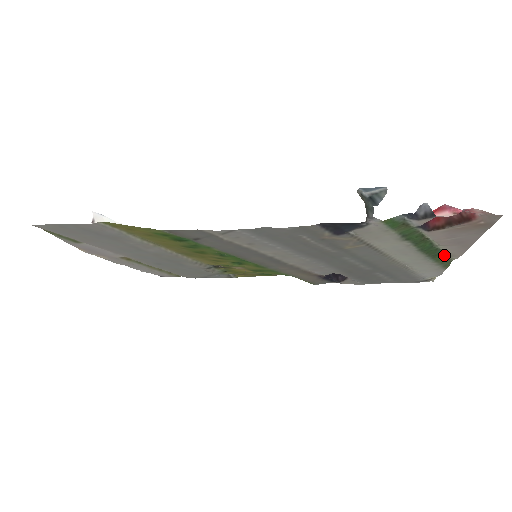
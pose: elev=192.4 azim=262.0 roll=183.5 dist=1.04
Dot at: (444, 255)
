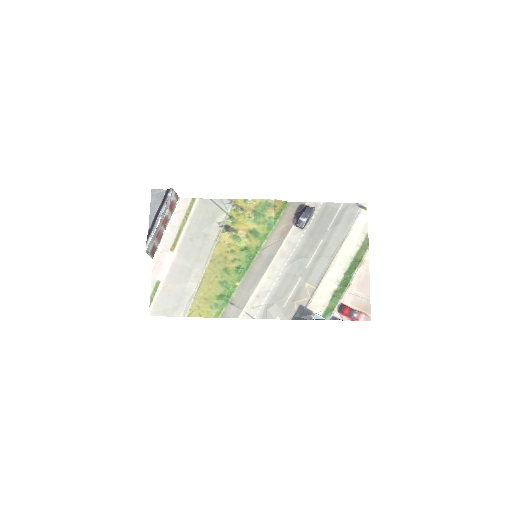
Dot at: (362, 258)
